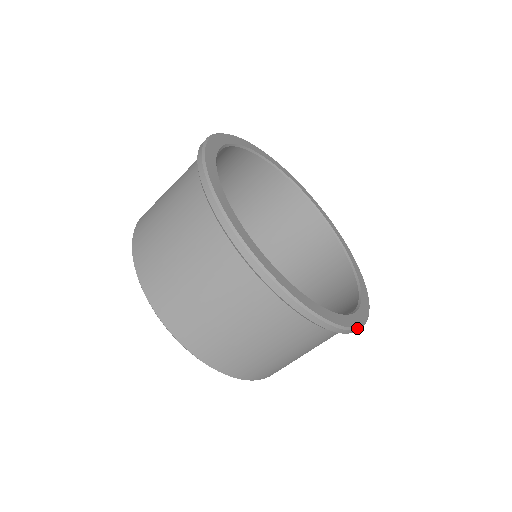
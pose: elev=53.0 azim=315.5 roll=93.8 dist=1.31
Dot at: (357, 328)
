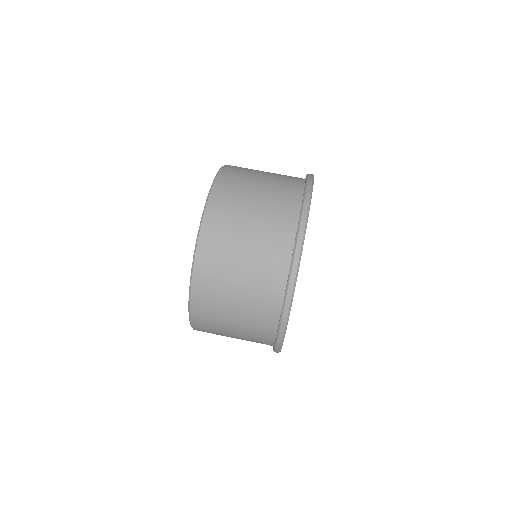
Dot at: (290, 310)
